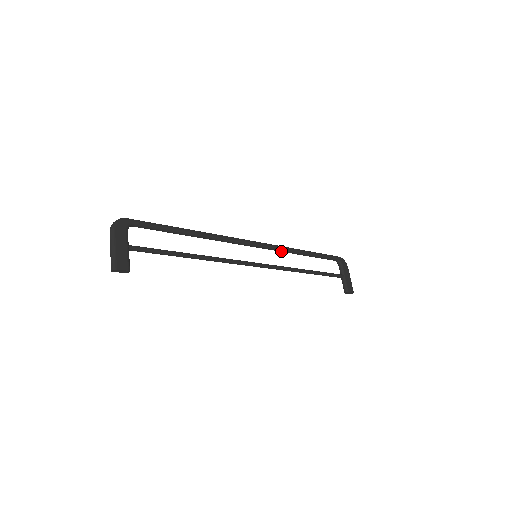
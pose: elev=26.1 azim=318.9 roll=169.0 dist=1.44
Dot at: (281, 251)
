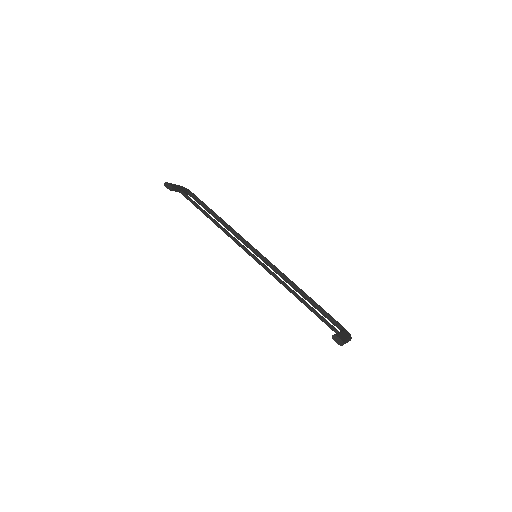
Dot at: (281, 275)
